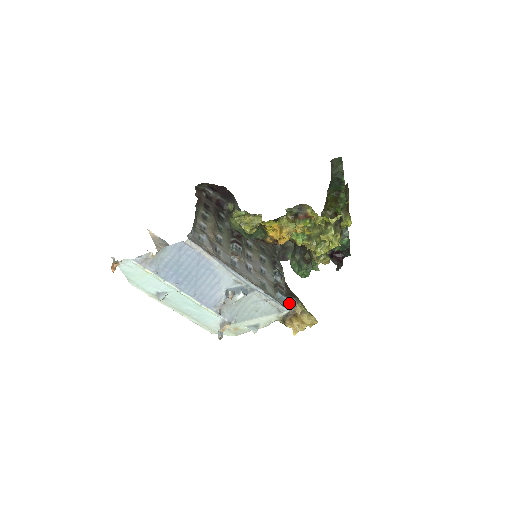
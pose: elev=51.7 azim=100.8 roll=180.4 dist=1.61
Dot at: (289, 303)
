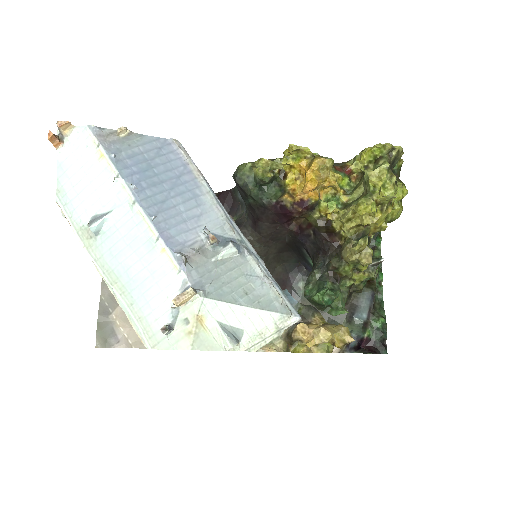
Dot at: (301, 311)
